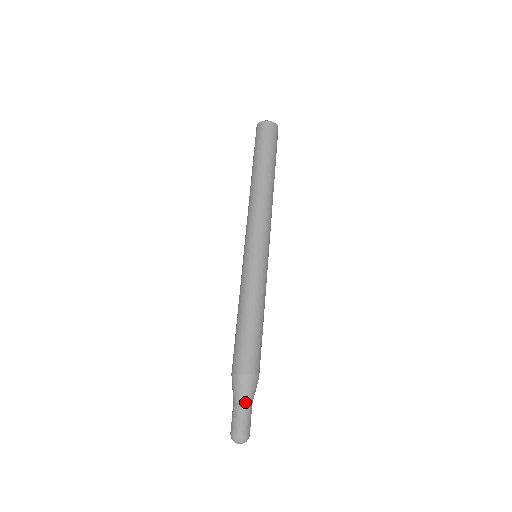
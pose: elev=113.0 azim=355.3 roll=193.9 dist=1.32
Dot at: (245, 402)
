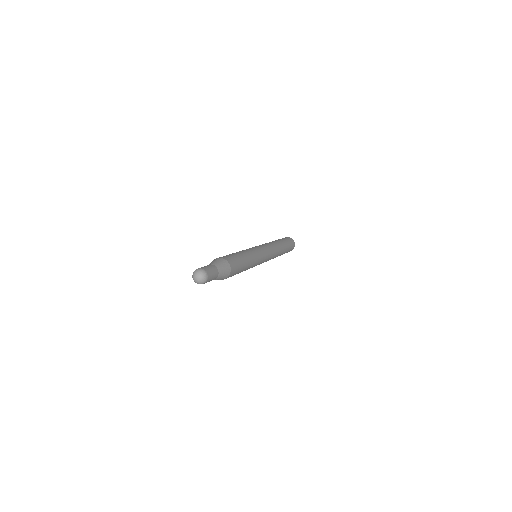
Dot at: occluded
